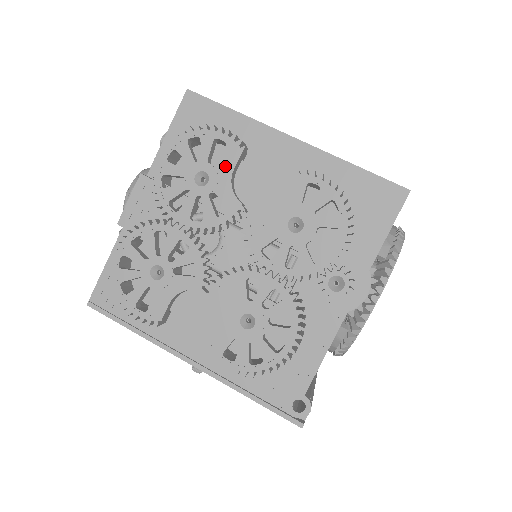
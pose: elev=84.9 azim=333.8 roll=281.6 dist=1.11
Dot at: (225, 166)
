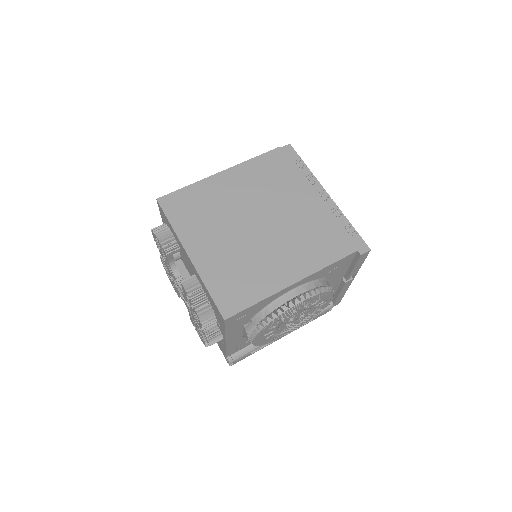
Dot at: (166, 258)
